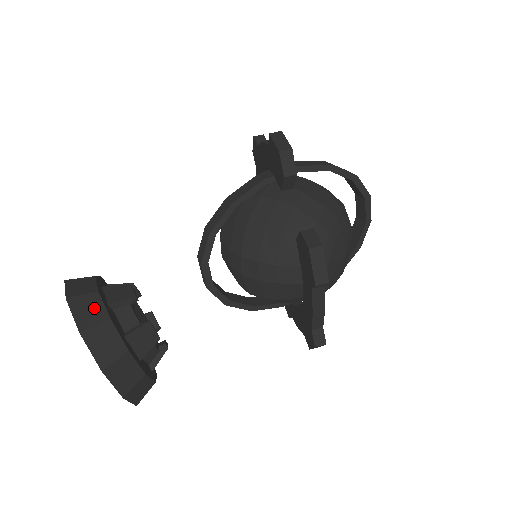
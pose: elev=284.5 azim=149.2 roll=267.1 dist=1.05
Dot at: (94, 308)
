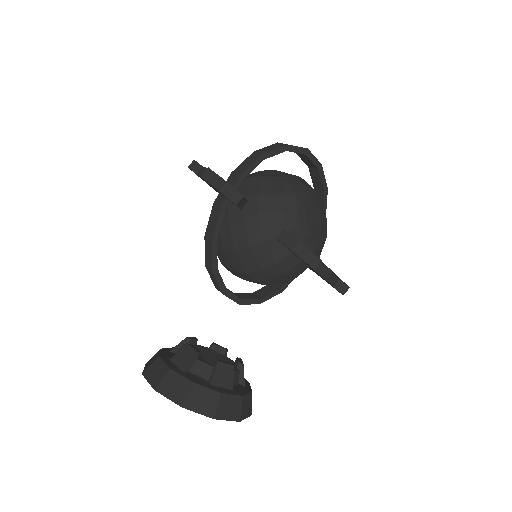
Dot at: (177, 383)
